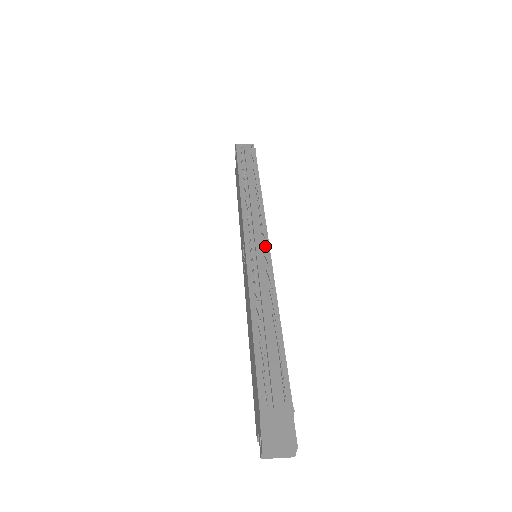
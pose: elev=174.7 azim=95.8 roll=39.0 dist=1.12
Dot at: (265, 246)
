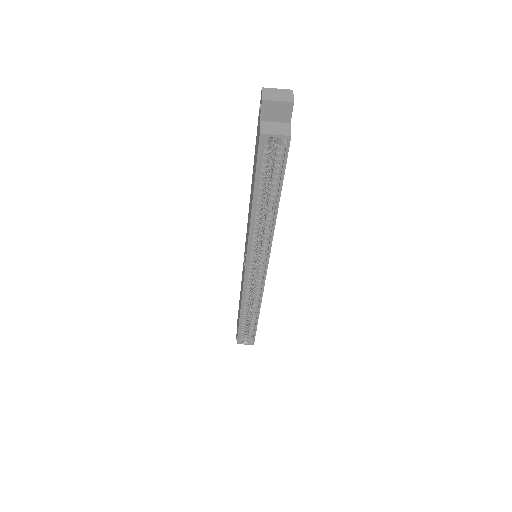
Dot at: occluded
